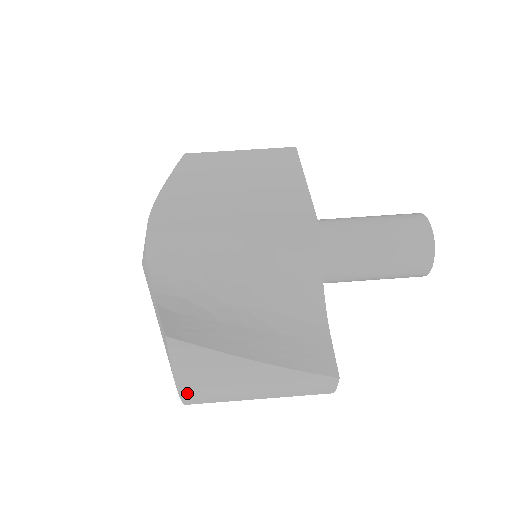
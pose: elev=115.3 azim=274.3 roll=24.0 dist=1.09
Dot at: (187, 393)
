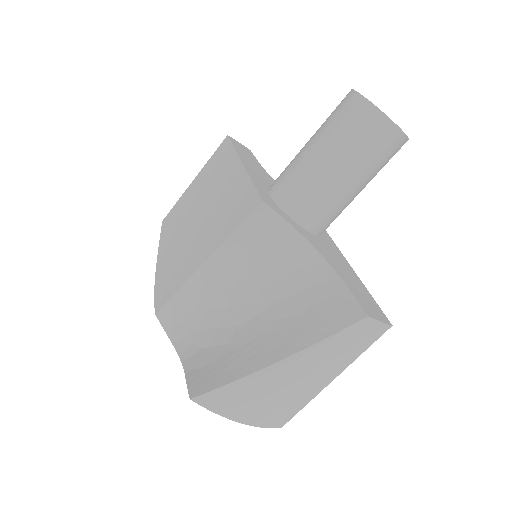
Dot at: (263, 422)
